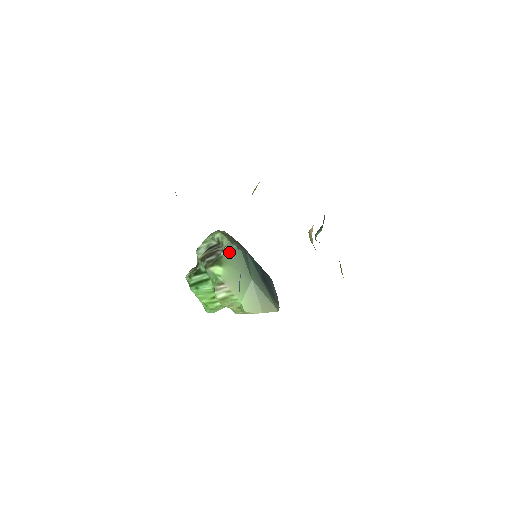
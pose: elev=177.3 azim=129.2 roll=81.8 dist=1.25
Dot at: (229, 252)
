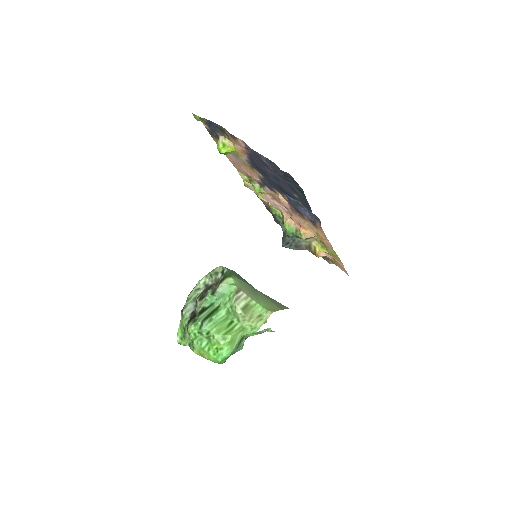
Dot at: (229, 270)
